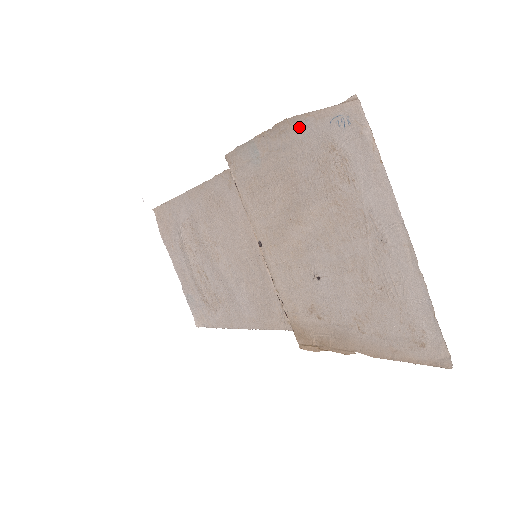
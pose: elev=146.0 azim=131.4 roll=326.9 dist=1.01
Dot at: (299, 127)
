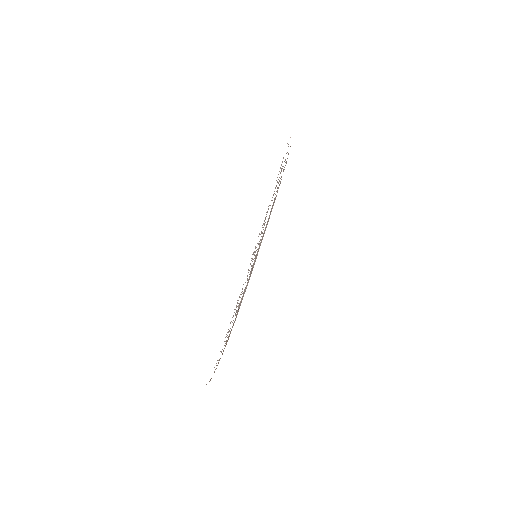
Dot at: occluded
